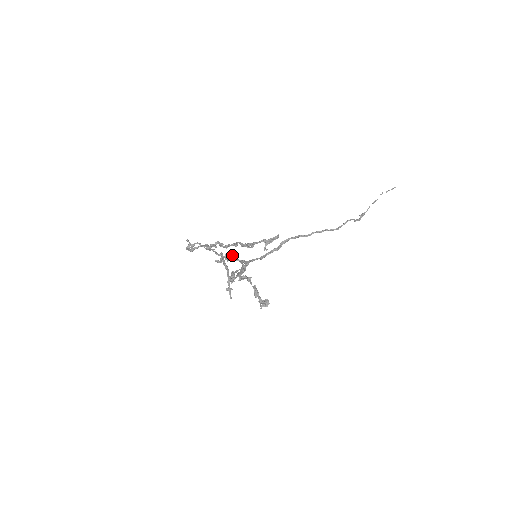
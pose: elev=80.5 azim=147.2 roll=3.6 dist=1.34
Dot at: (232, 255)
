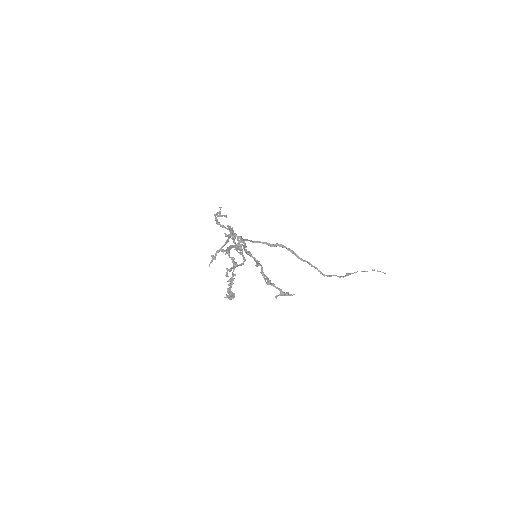
Dot at: occluded
